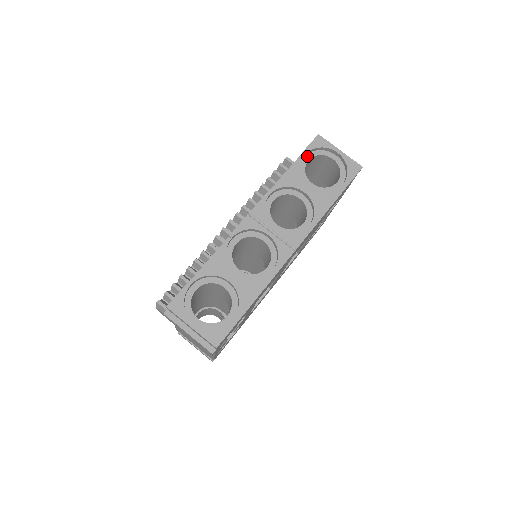
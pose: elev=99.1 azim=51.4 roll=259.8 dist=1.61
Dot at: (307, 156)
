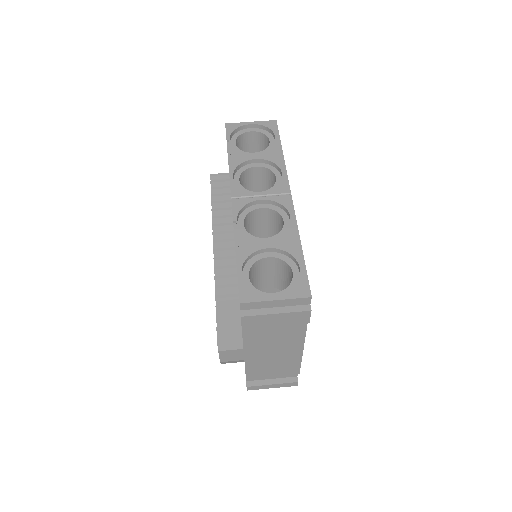
Dot at: (232, 141)
